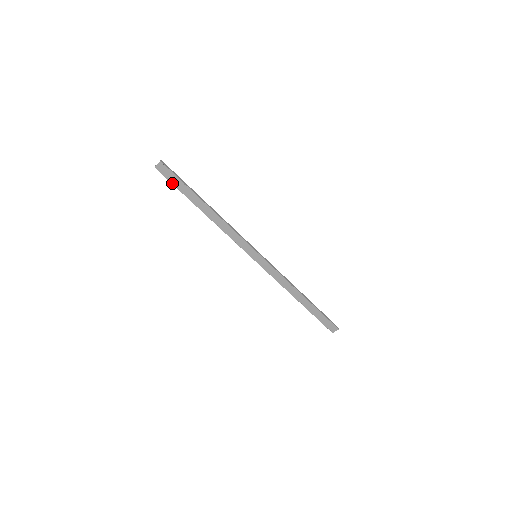
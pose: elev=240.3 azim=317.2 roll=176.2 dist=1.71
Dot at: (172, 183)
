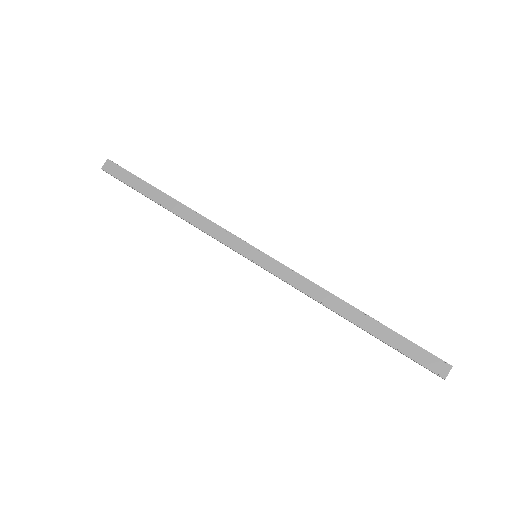
Dot at: (123, 182)
